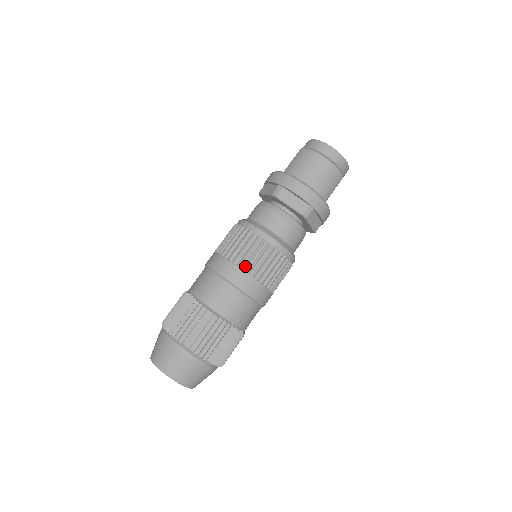
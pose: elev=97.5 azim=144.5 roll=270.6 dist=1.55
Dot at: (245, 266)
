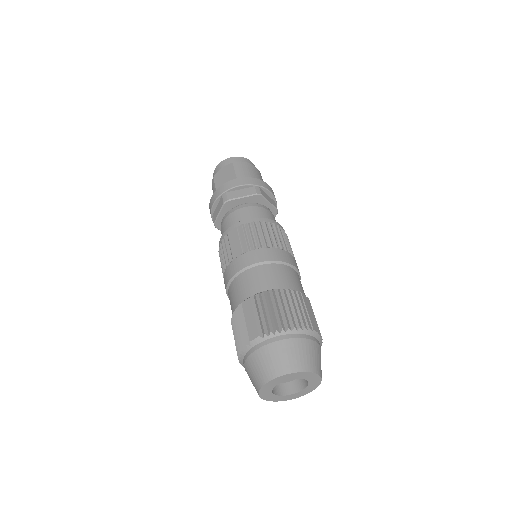
Dot at: (289, 250)
